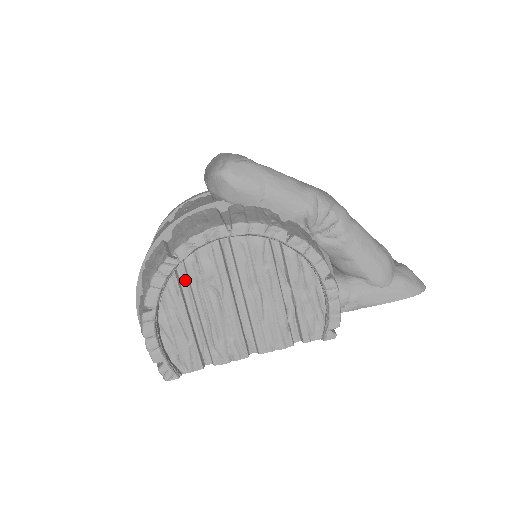
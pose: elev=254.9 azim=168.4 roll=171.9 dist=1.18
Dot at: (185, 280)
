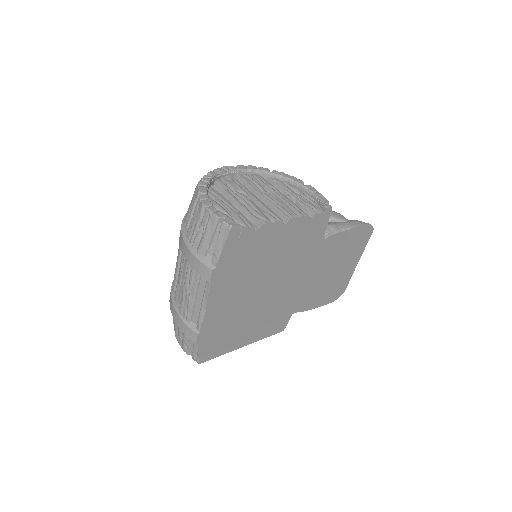
Dot at: occluded
